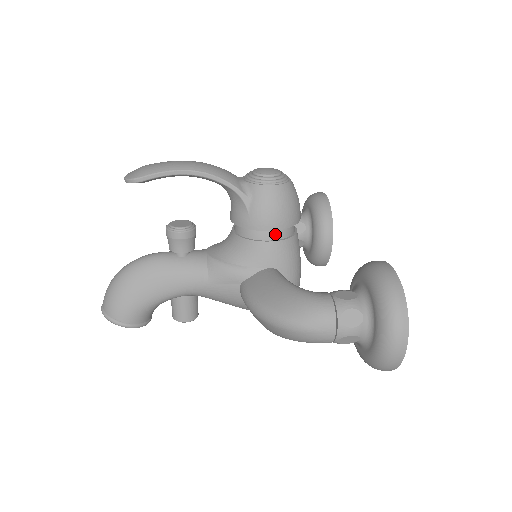
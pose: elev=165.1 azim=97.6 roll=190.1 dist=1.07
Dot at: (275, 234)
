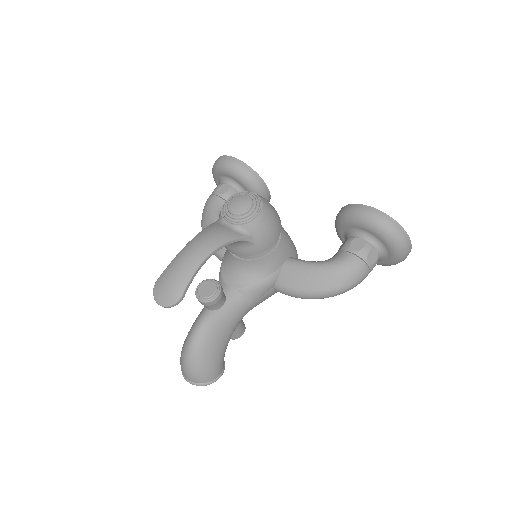
Dot at: occluded
